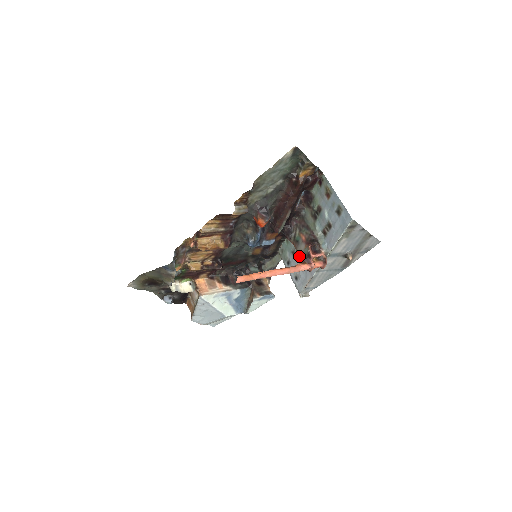
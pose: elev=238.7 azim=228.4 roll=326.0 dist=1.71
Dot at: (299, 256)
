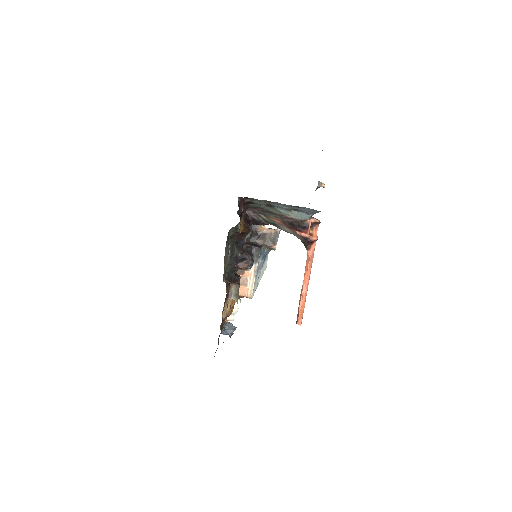
Dot at: occluded
